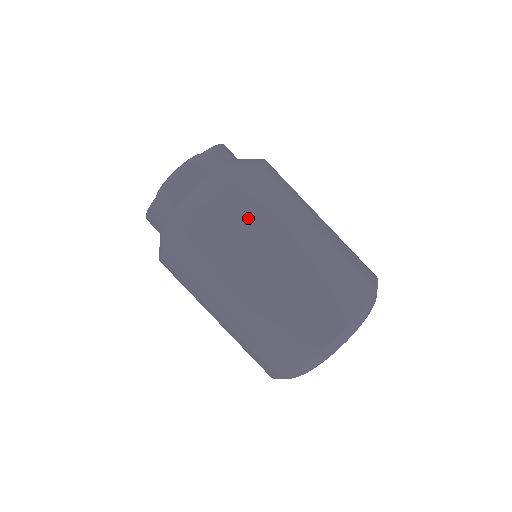
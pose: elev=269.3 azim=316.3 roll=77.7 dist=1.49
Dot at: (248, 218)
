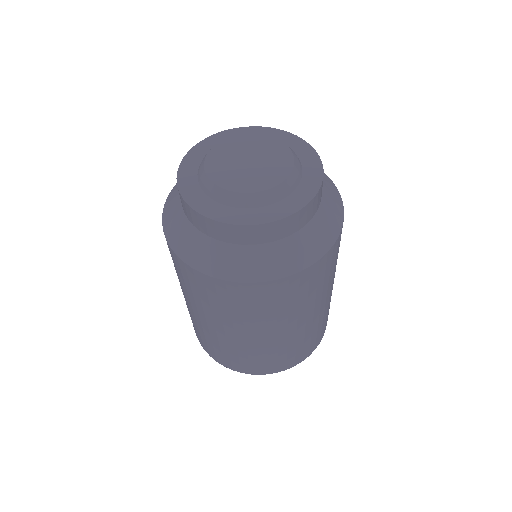
Dot at: (306, 293)
